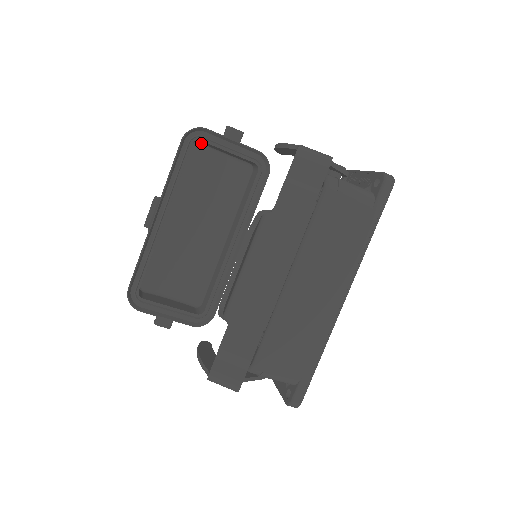
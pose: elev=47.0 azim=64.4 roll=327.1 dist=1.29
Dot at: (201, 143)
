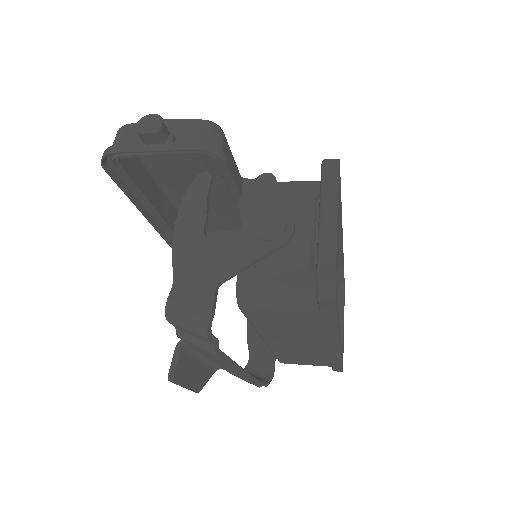
Dot at: occluded
